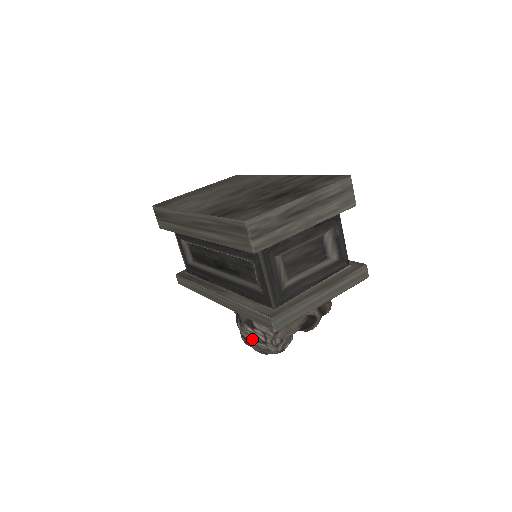
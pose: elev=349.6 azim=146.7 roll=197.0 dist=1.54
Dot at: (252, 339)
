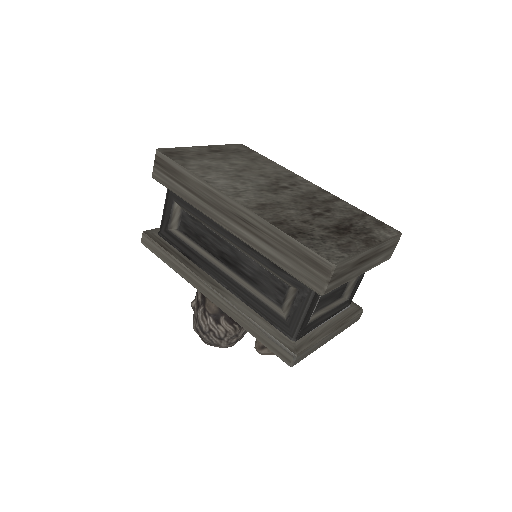
Dot at: (210, 332)
